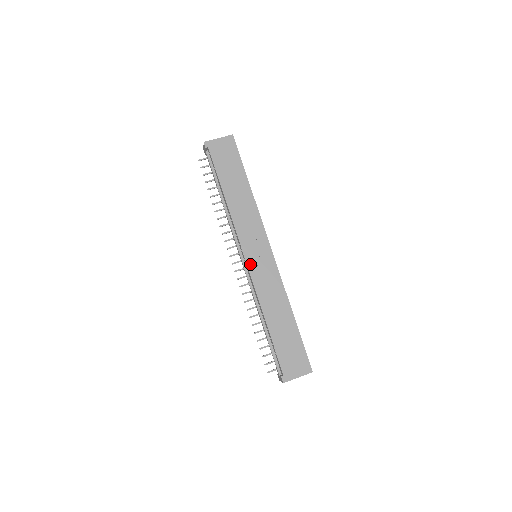
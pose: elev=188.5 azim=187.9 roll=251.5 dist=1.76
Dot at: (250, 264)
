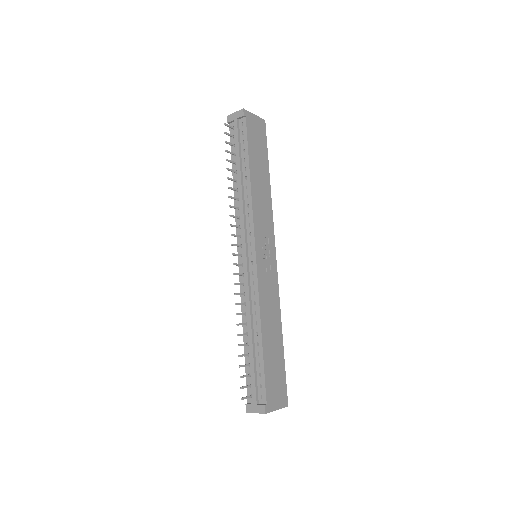
Dot at: (259, 261)
